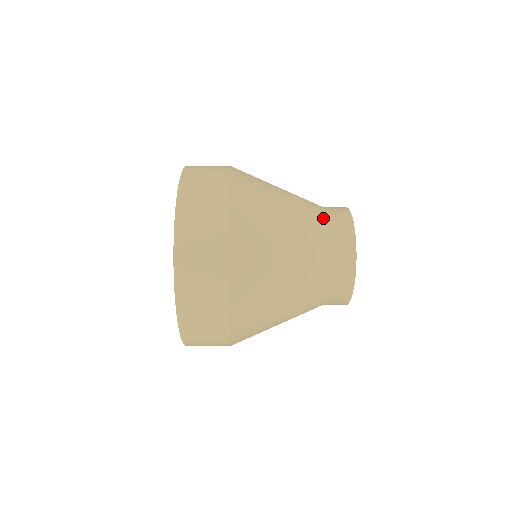
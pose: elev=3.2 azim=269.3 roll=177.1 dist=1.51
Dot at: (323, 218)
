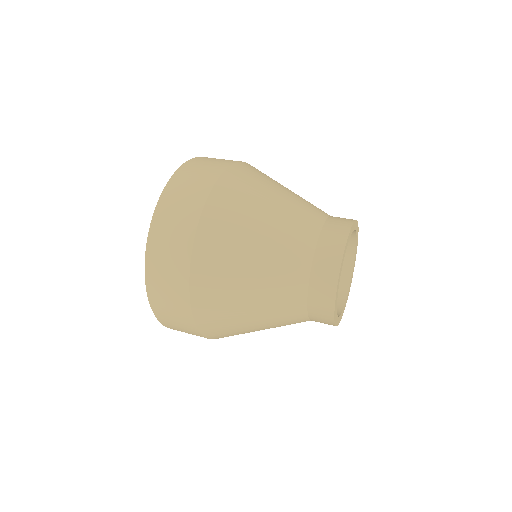
Dot at: (304, 275)
